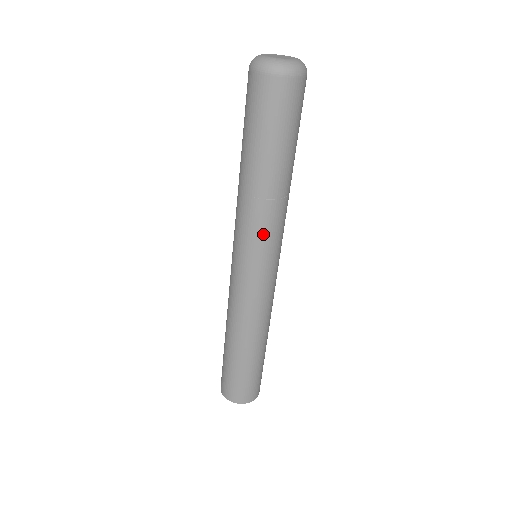
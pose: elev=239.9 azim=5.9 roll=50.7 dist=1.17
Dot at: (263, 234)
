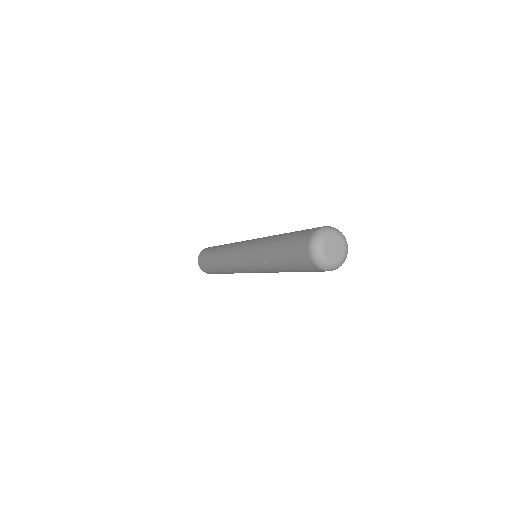
Dot at: (259, 270)
